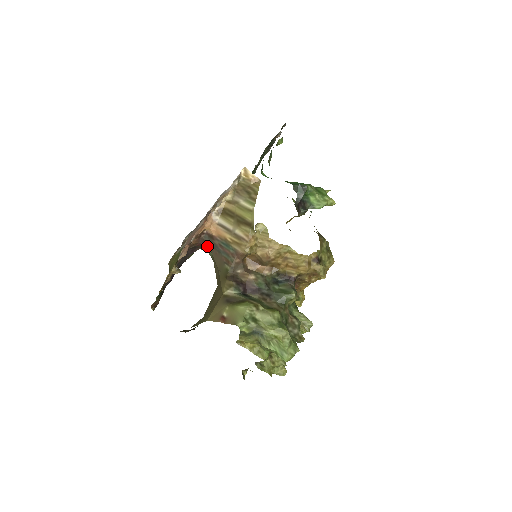
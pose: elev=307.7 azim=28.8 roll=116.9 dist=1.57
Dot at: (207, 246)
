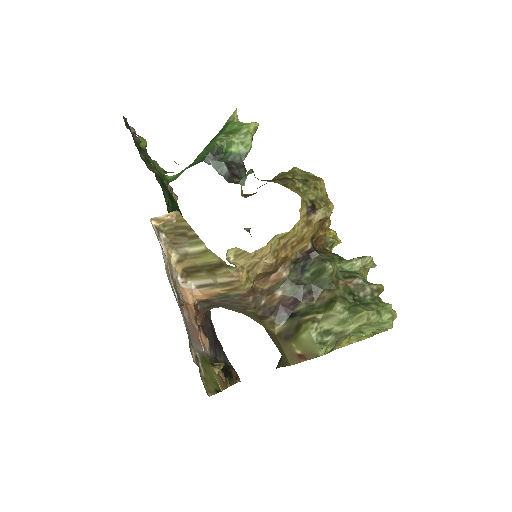
Dot at: (212, 308)
